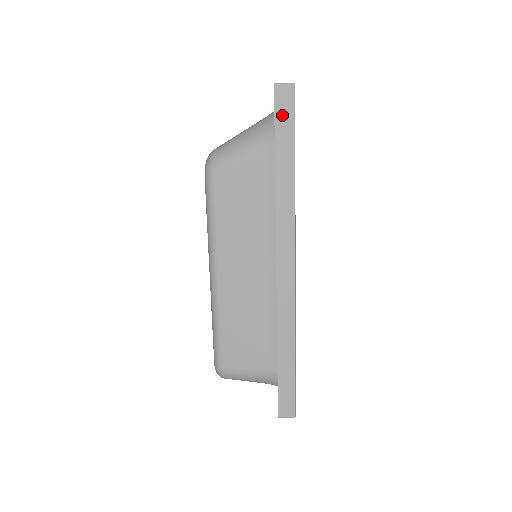
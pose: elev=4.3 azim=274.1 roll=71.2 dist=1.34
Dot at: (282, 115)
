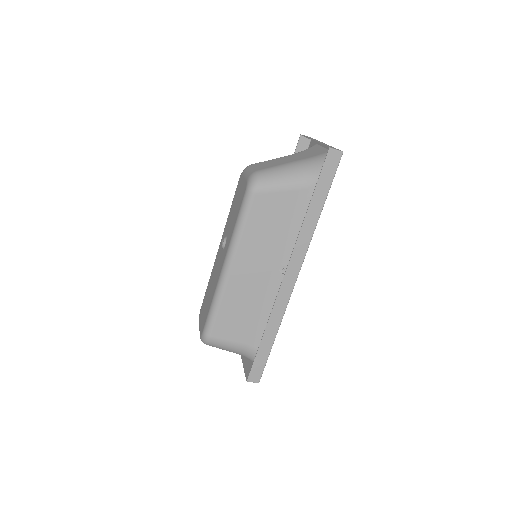
Dot at: (327, 171)
